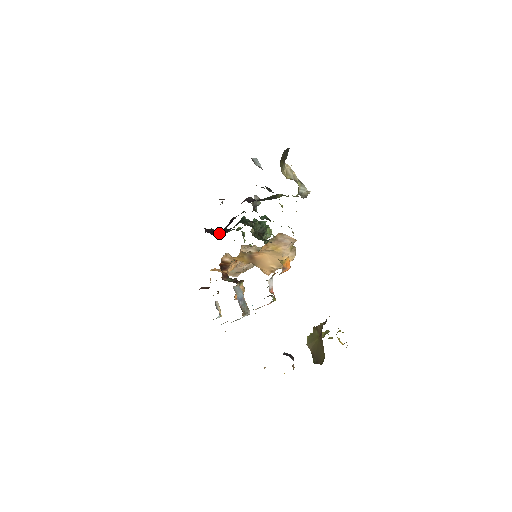
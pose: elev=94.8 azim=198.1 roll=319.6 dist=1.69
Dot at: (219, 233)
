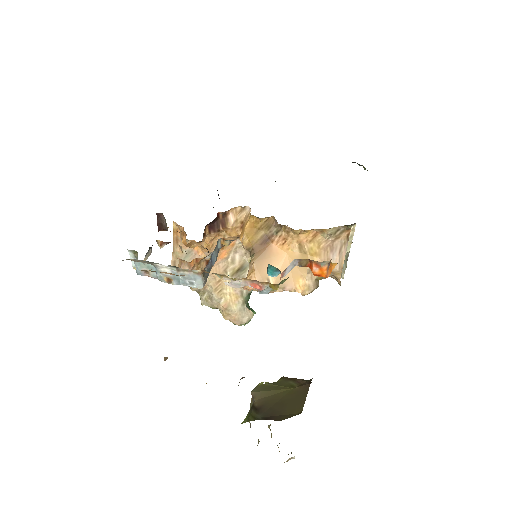
Dot at: occluded
